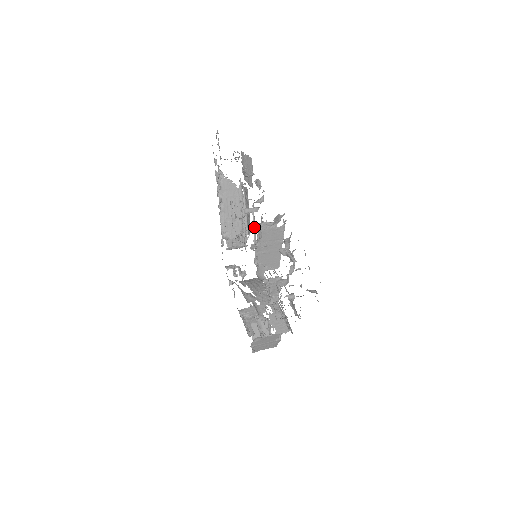
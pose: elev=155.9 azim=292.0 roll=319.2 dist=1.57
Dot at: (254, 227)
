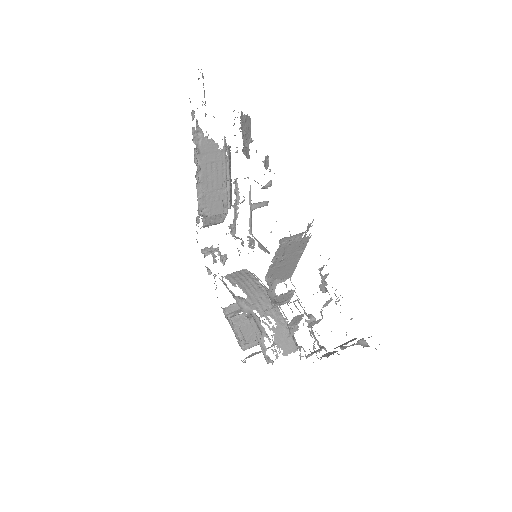
Dot at: (250, 213)
